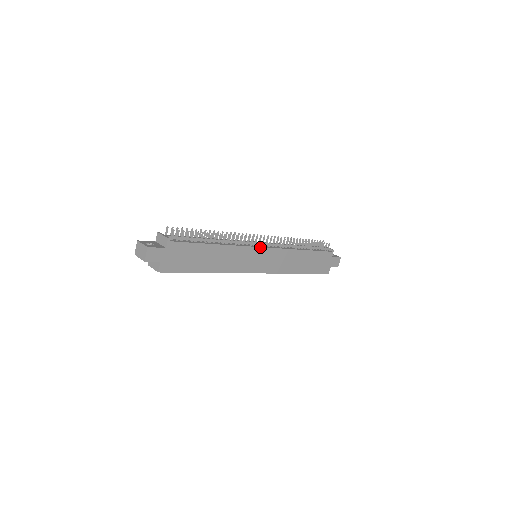
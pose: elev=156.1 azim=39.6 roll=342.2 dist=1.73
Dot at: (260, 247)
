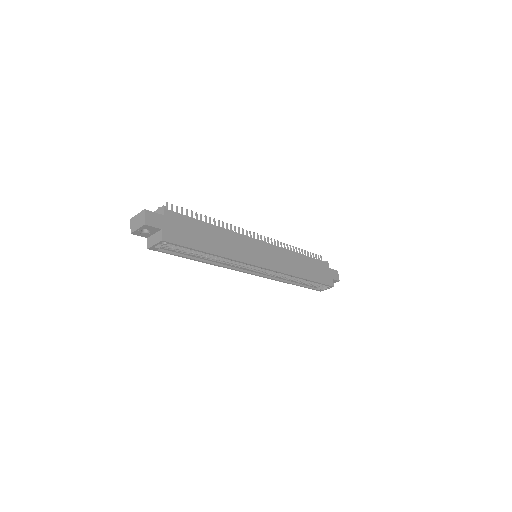
Dot at: (257, 240)
